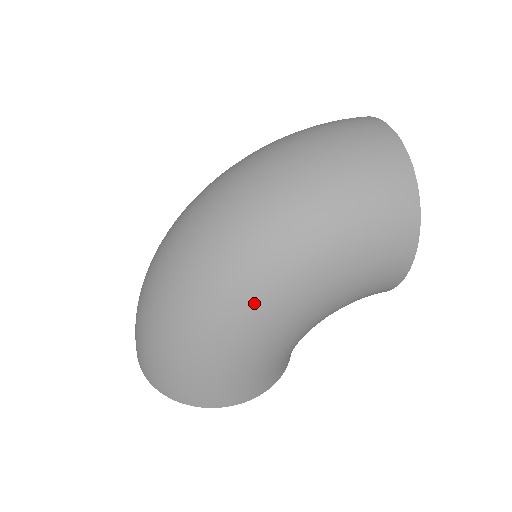
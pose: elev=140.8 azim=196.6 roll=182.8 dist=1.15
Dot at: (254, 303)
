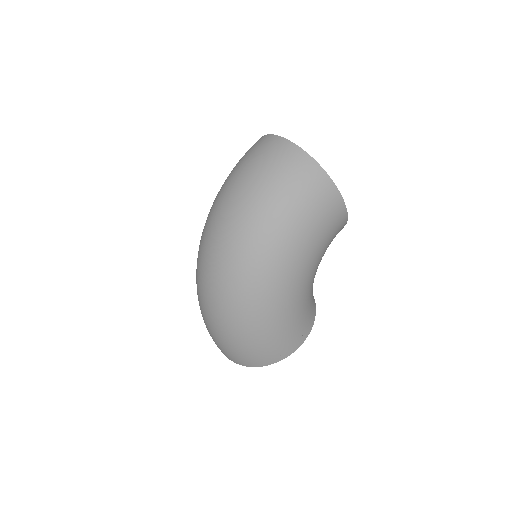
Dot at: (274, 288)
